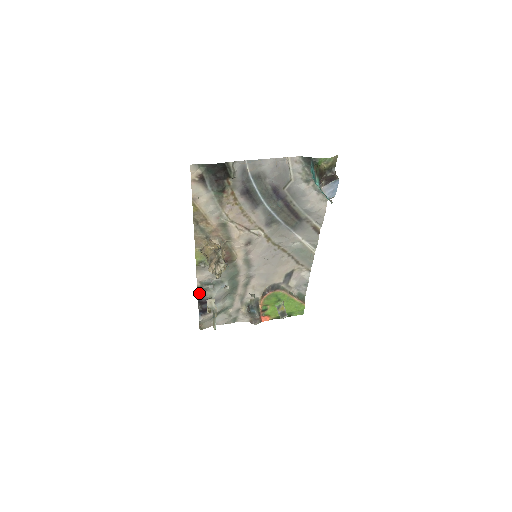
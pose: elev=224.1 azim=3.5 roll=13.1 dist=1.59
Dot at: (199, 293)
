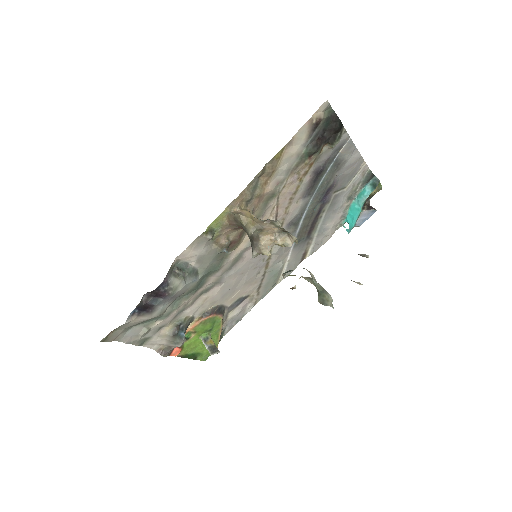
Dot at: (167, 276)
